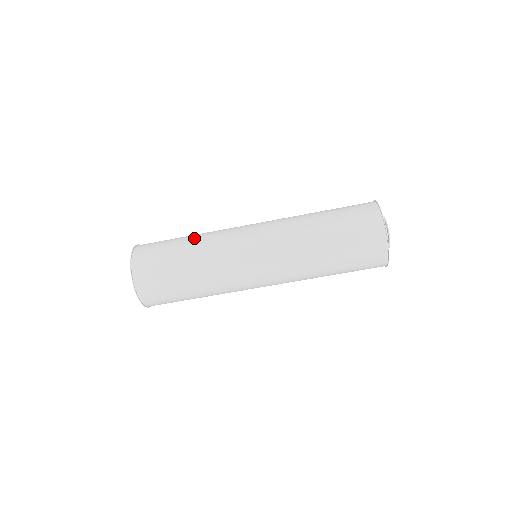
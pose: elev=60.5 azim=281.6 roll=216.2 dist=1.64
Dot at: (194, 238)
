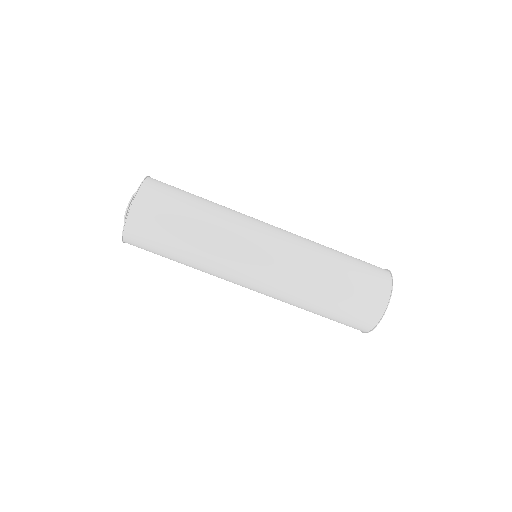
Dot at: occluded
